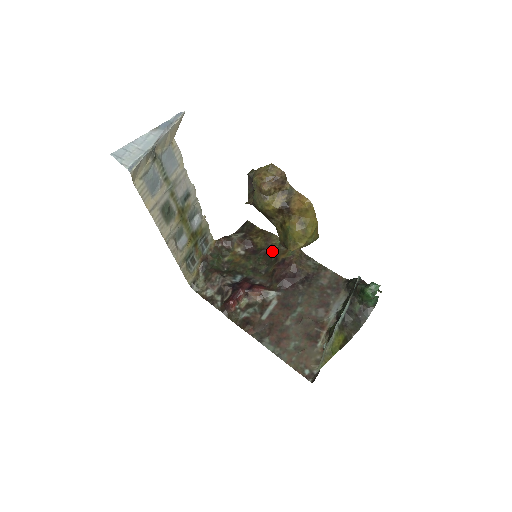
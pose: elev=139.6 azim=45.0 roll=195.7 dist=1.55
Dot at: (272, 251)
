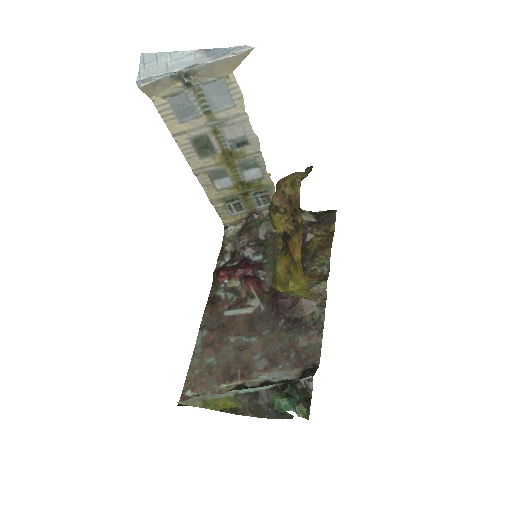
Dot at: (308, 263)
